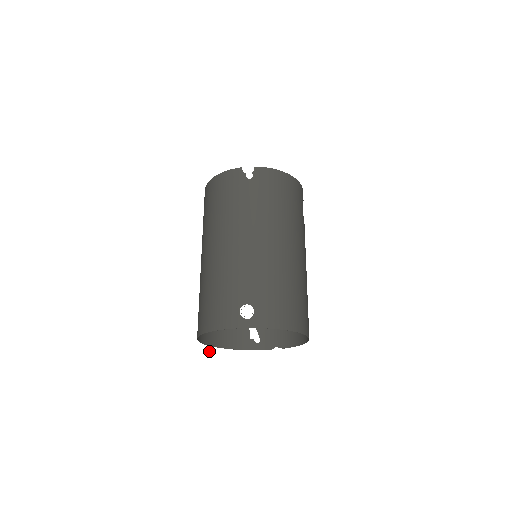
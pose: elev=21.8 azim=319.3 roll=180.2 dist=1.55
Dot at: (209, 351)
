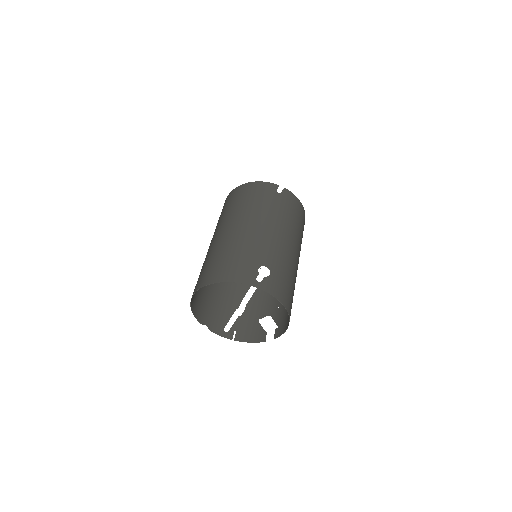
Dot at: (207, 302)
